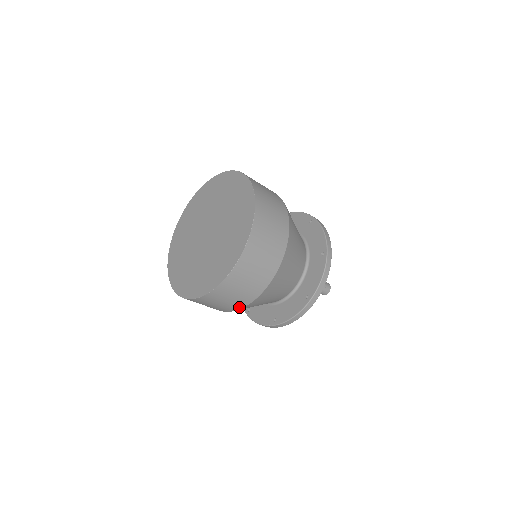
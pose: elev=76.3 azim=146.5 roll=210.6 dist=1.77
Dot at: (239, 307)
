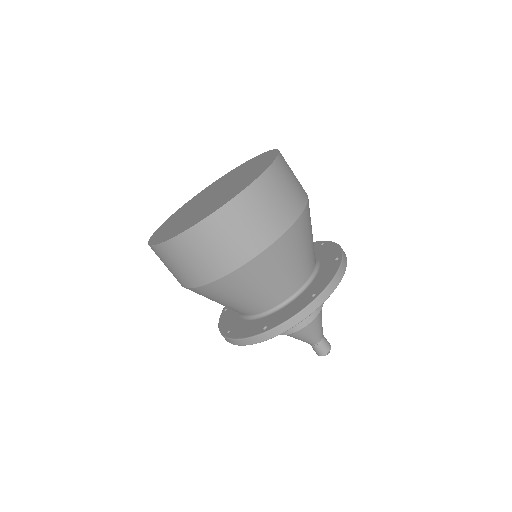
Dot at: (231, 267)
